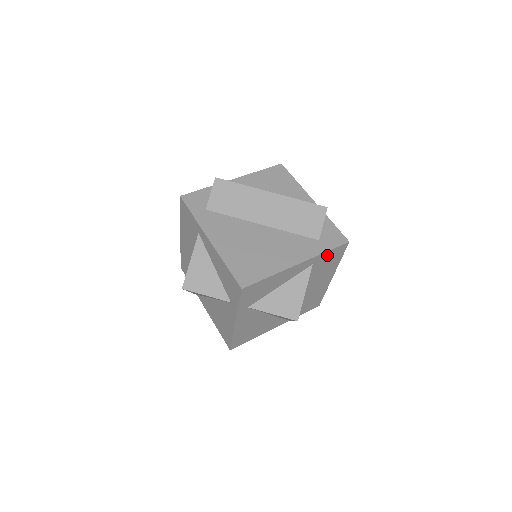
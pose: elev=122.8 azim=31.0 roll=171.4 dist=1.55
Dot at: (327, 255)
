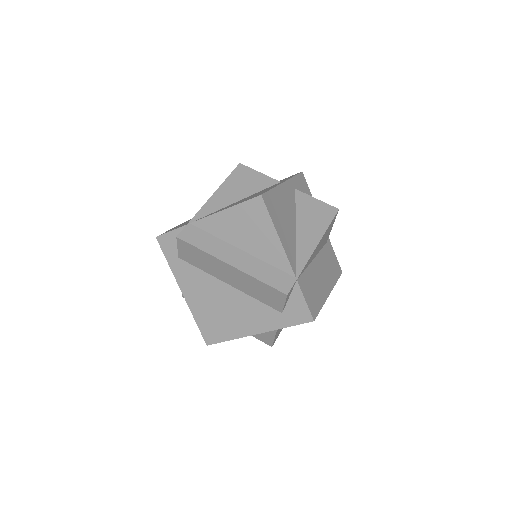
Dot at: occluded
